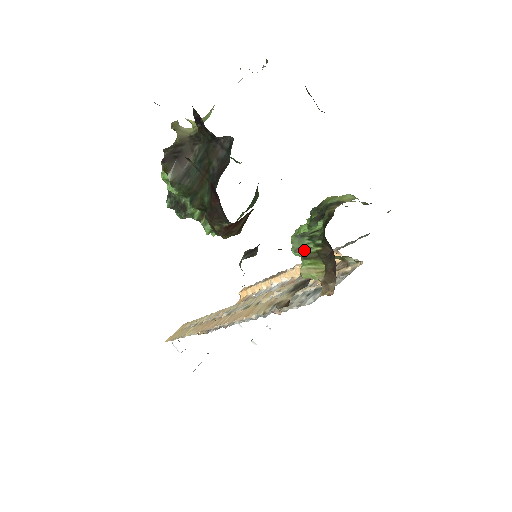
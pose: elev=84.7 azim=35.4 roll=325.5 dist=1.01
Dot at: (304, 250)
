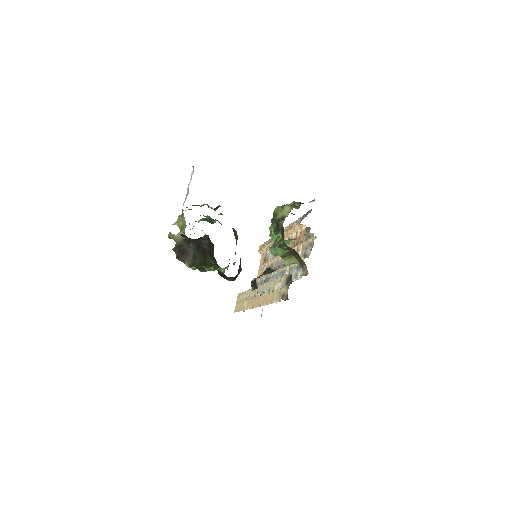
Dot at: (280, 254)
